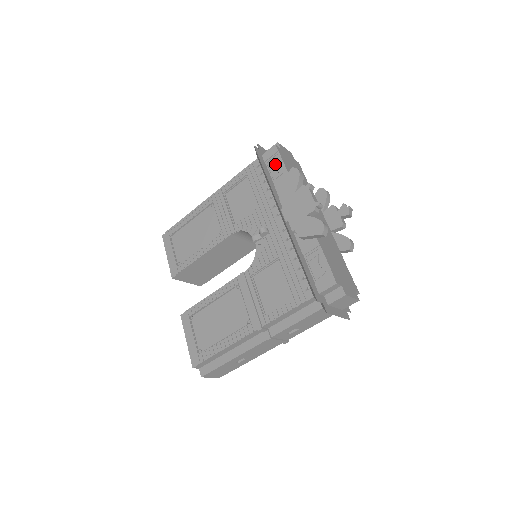
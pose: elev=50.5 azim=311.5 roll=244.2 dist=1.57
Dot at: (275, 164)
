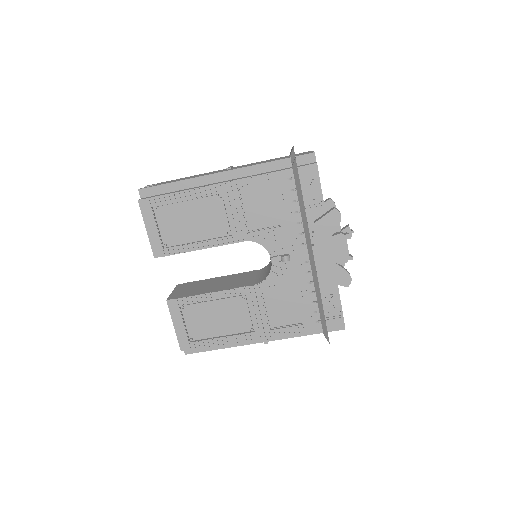
Dot at: (311, 186)
